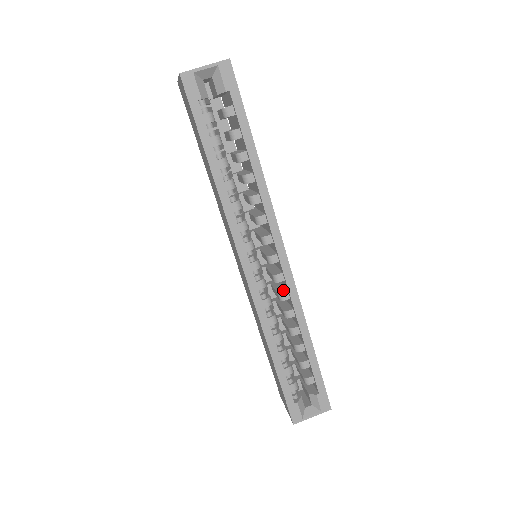
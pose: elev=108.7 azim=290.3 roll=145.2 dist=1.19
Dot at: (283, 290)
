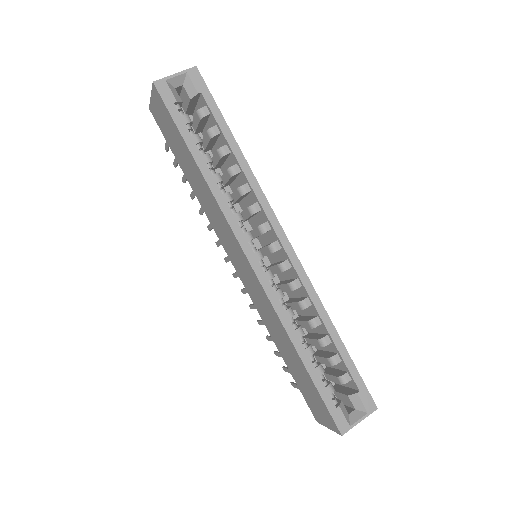
Dot at: (292, 280)
